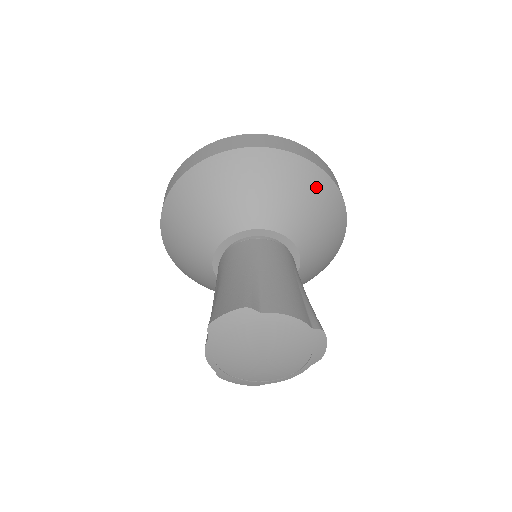
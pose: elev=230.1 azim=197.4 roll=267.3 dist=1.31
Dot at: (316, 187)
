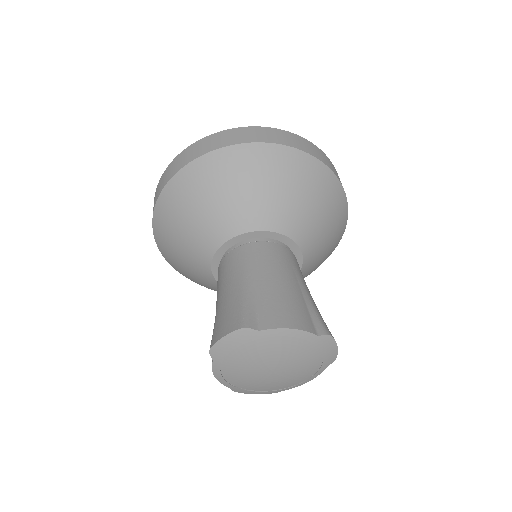
Dot at: (305, 175)
